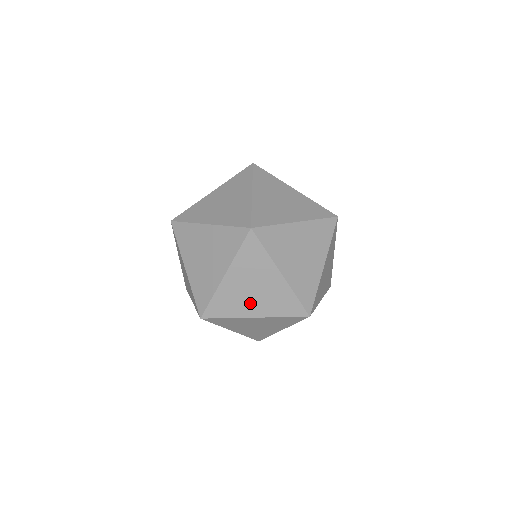
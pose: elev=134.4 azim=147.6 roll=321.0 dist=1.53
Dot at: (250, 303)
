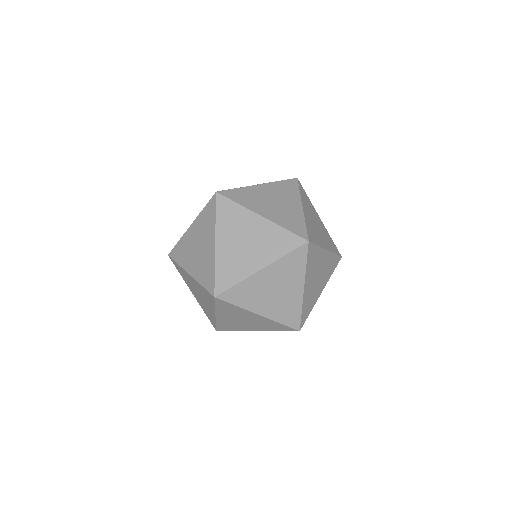
Dot at: occluded
